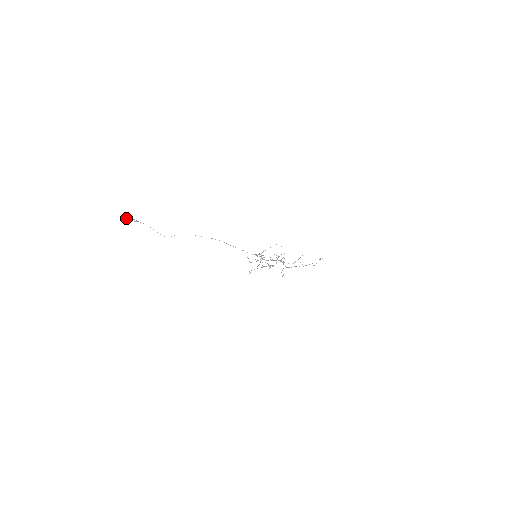
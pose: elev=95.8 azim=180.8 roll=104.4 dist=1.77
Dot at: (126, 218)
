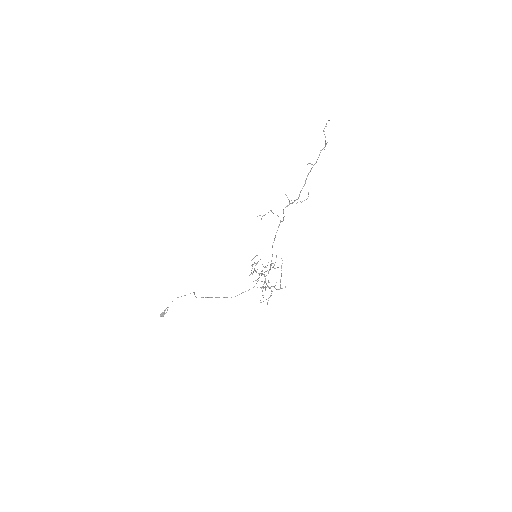
Dot at: occluded
